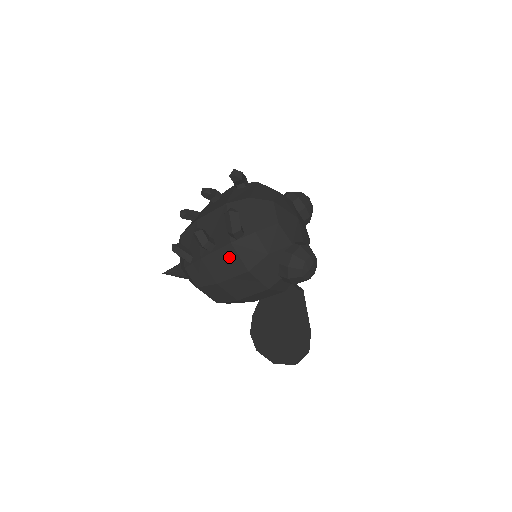
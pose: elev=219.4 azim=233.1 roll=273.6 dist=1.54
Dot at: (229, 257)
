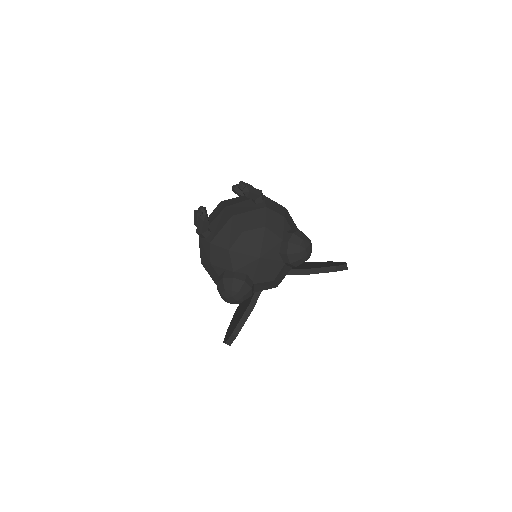
Dot at: occluded
